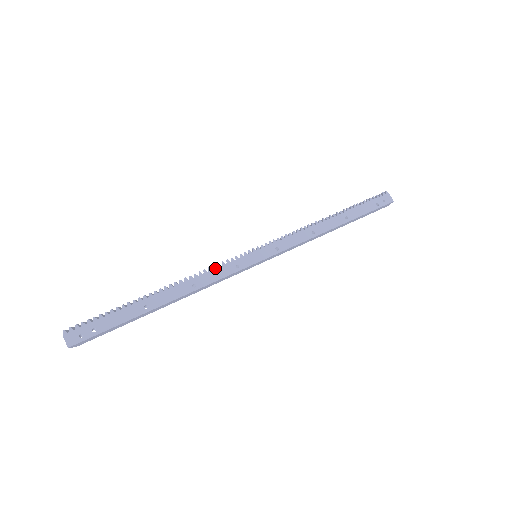
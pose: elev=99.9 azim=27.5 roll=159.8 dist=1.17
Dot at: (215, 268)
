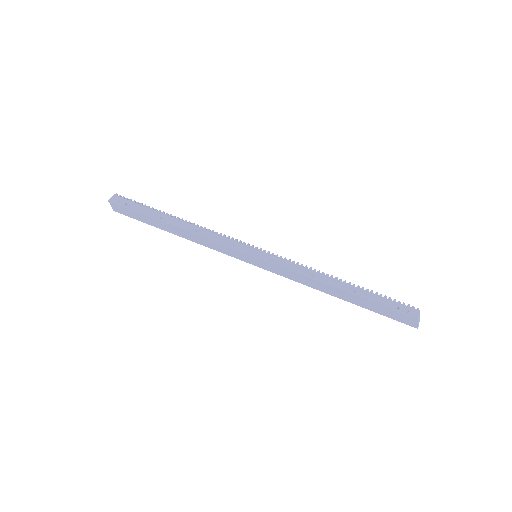
Dot at: (220, 235)
